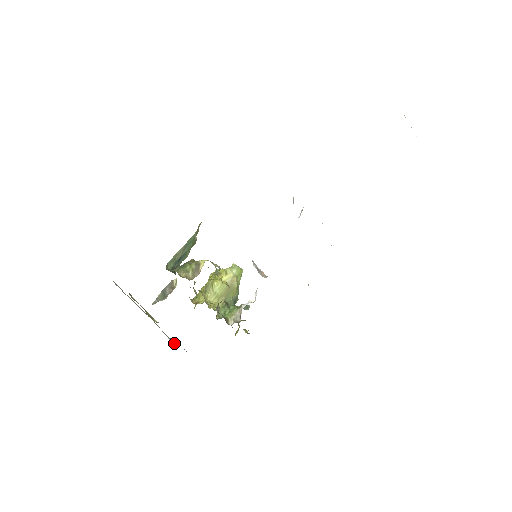
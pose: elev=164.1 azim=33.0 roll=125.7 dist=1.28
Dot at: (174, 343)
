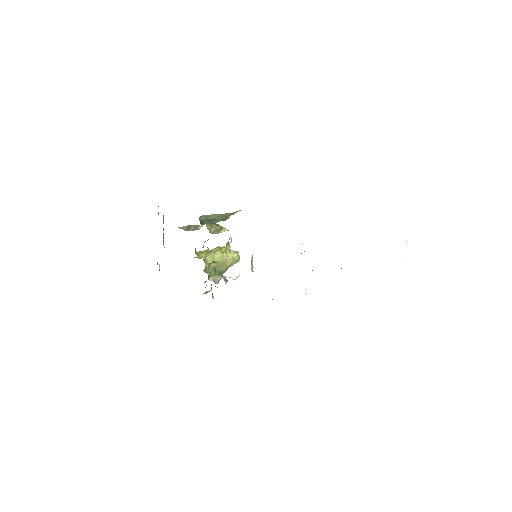
Dot at: occluded
